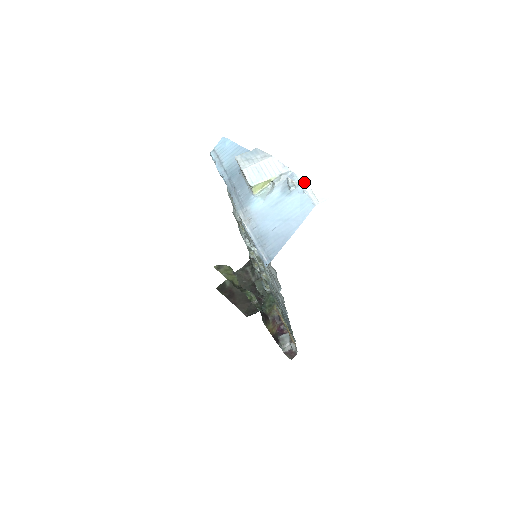
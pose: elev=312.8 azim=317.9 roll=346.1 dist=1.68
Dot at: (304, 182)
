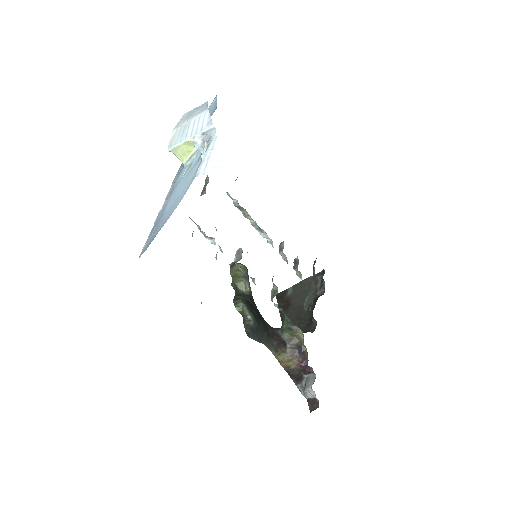
Dot at: (214, 143)
